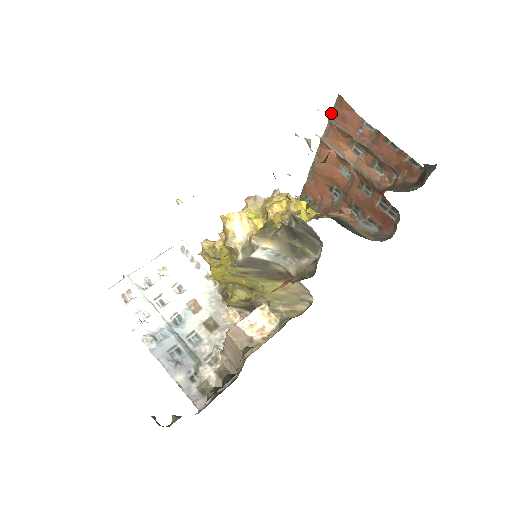
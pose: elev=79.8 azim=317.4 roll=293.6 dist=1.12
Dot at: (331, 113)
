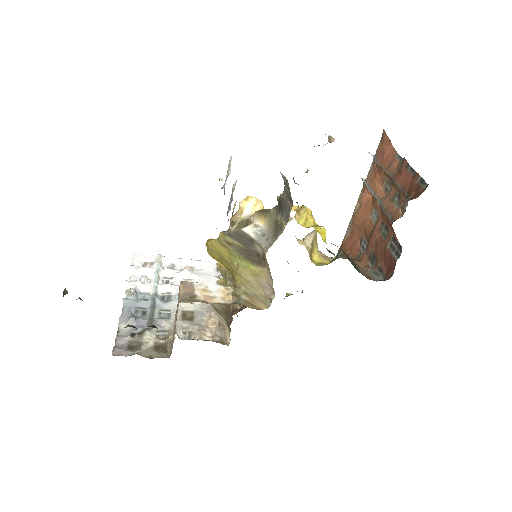
Dot at: (376, 152)
